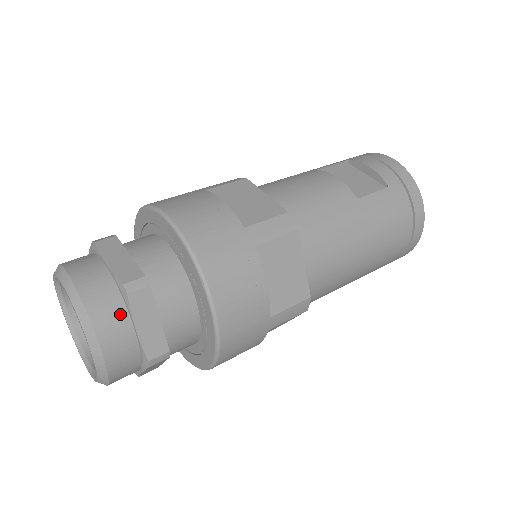
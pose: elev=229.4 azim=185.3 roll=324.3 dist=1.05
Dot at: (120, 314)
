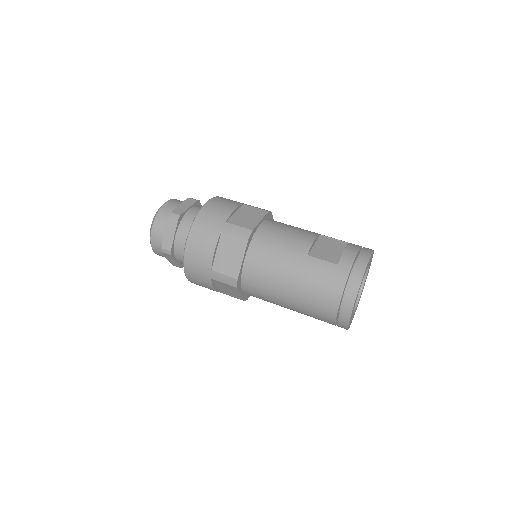
Dot at: (165, 223)
